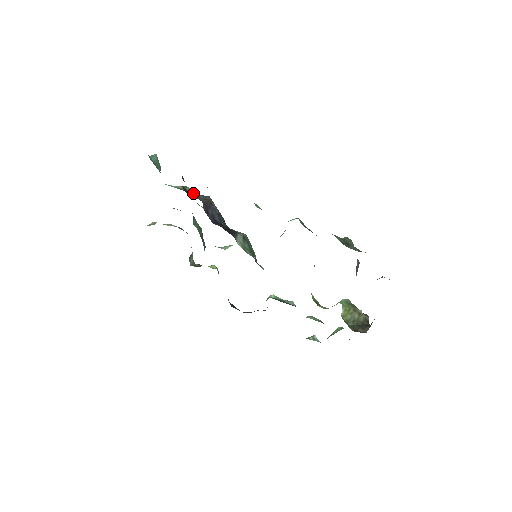
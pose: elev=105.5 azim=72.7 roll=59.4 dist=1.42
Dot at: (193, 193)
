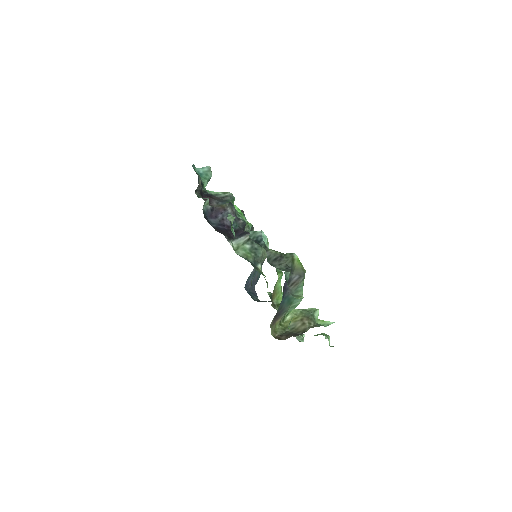
Dot at: (215, 200)
